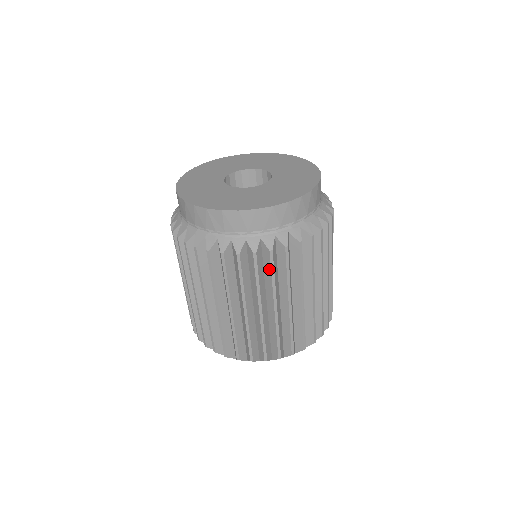
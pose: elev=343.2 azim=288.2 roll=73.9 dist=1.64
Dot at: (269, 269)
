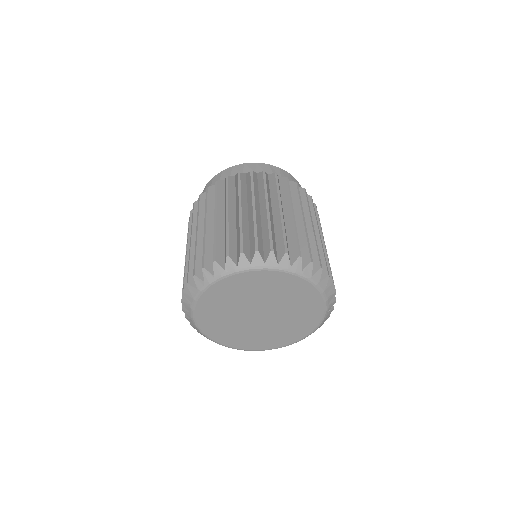
Dot at: (311, 206)
